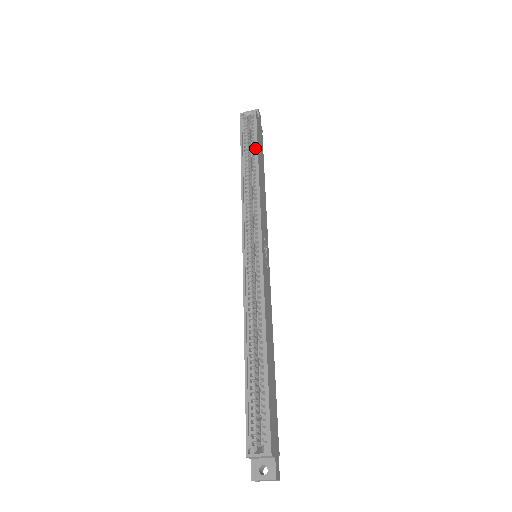
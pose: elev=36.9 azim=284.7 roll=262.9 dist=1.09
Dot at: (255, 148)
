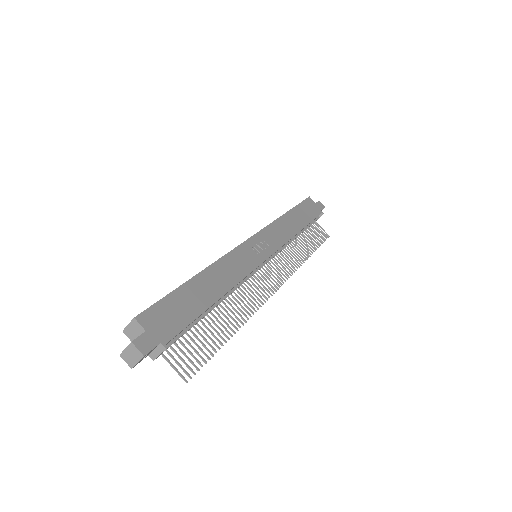
Dot at: (294, 209)
